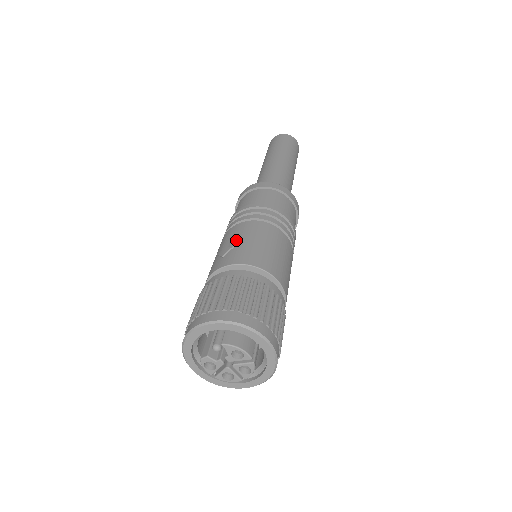
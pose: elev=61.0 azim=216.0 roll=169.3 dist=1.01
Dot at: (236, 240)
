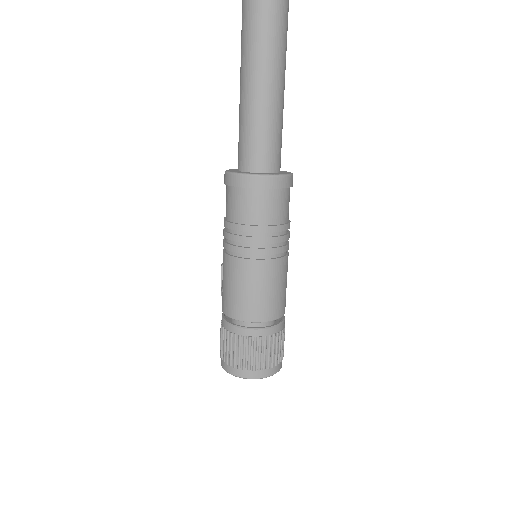
Dot at: (223, 280)
